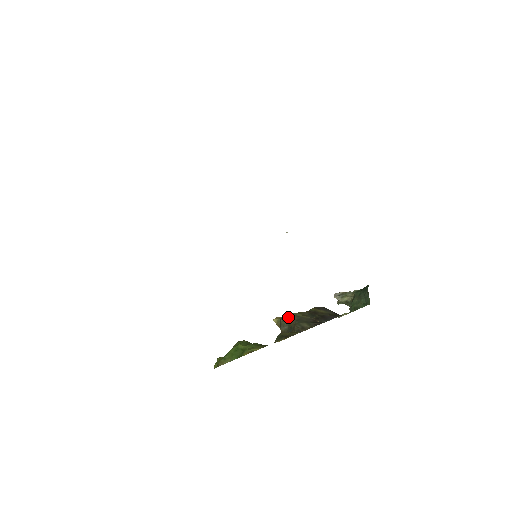
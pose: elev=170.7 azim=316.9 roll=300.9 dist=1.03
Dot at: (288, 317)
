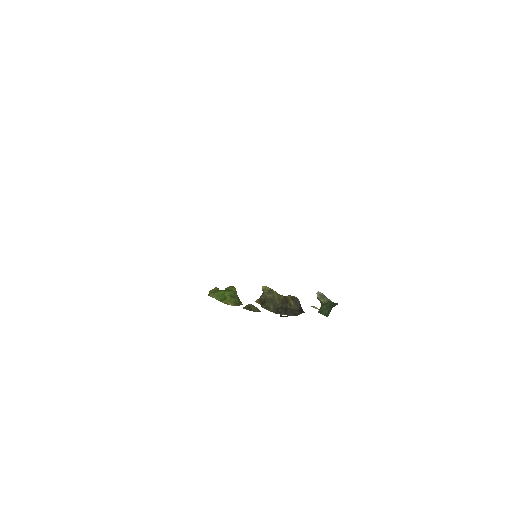
Dot at: (269, 292)
